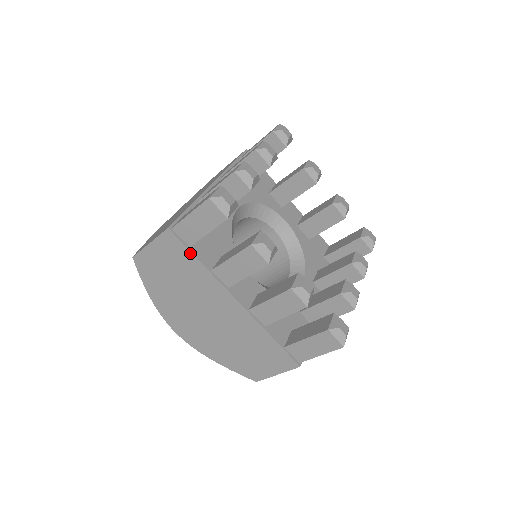
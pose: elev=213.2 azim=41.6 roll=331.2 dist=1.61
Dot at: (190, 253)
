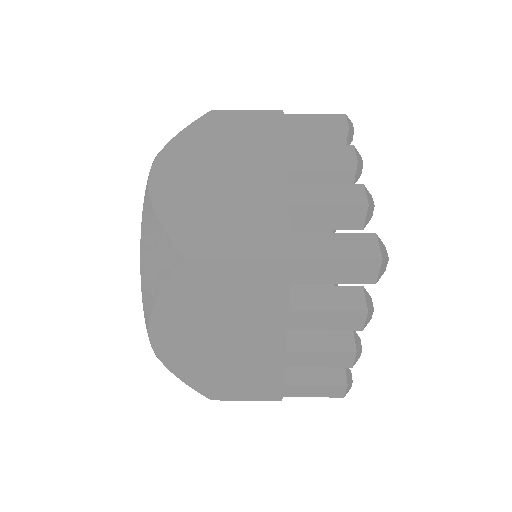
Dot at: (287, 291)
